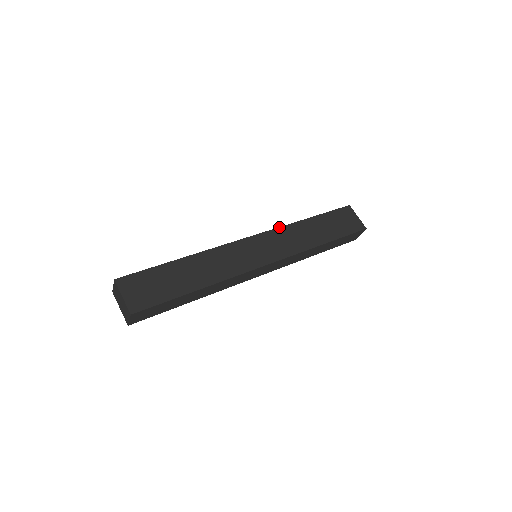
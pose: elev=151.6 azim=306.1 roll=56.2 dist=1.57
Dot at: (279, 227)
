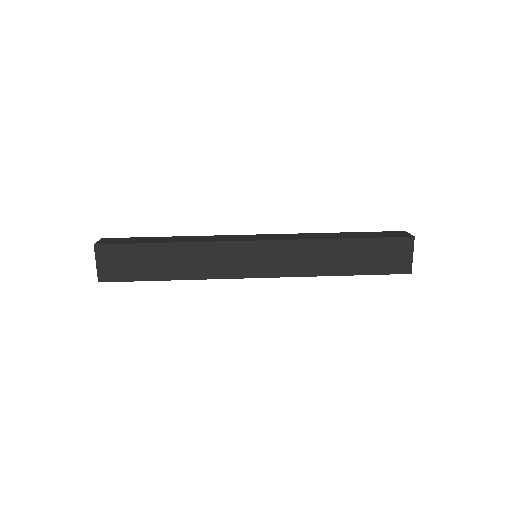
Dot at: (297, 239)
